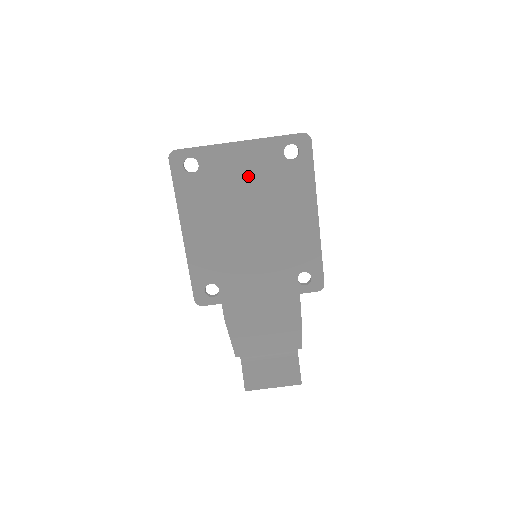
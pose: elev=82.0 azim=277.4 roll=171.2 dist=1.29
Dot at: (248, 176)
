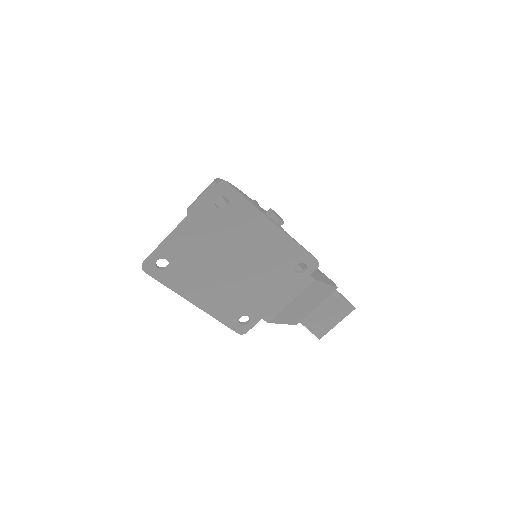
Dot at: (206, 240)
